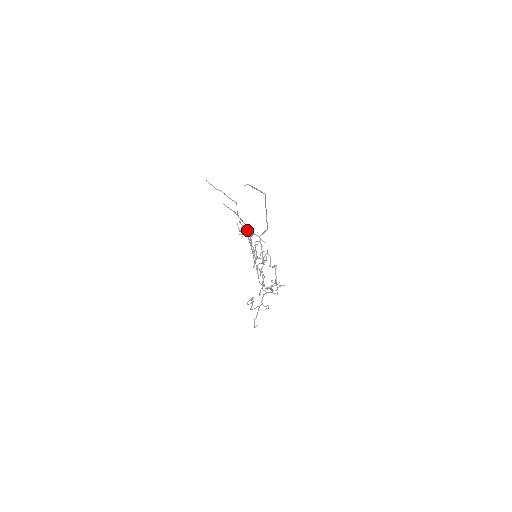
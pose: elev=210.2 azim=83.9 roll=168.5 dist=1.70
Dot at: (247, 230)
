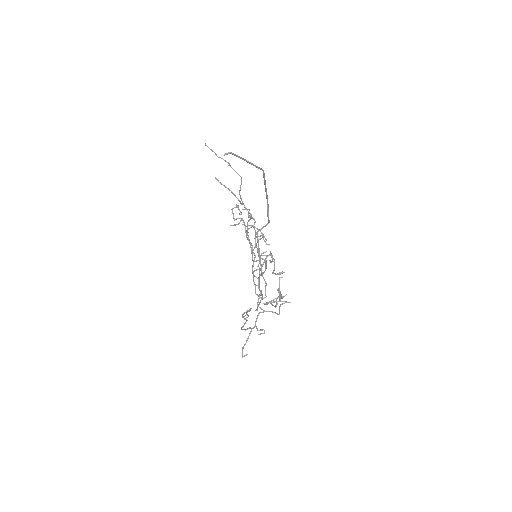
Dot at: occluded
